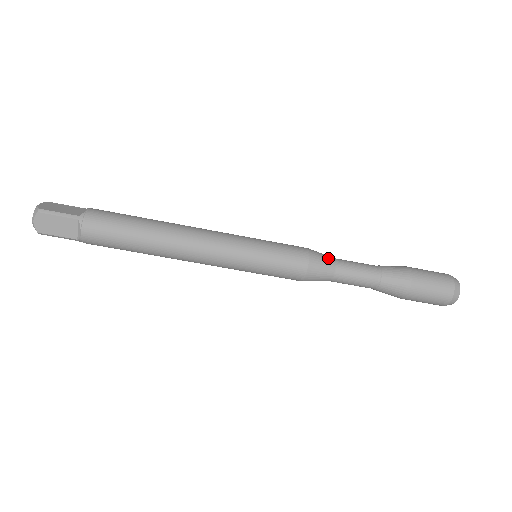
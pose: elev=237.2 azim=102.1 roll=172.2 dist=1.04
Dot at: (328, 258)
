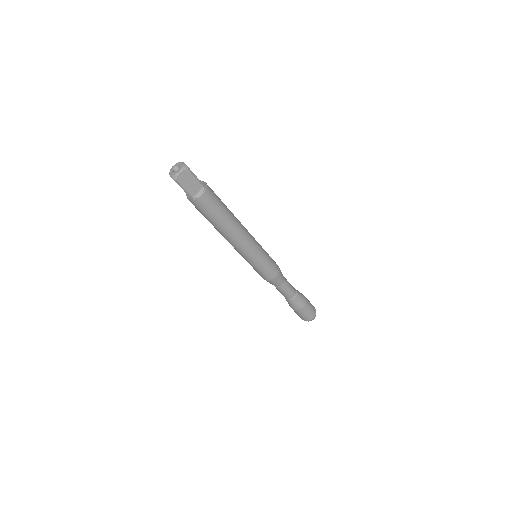
Dot at: occluded
